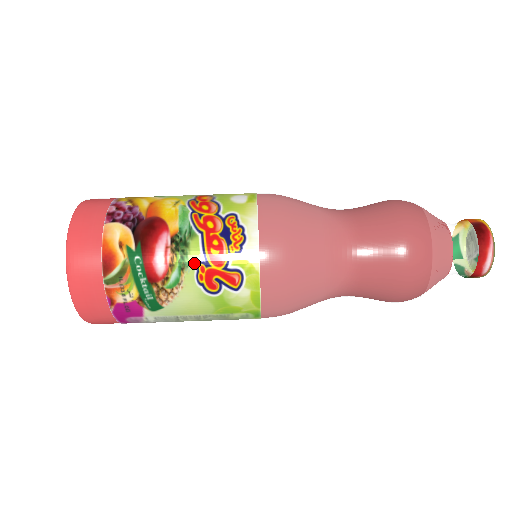
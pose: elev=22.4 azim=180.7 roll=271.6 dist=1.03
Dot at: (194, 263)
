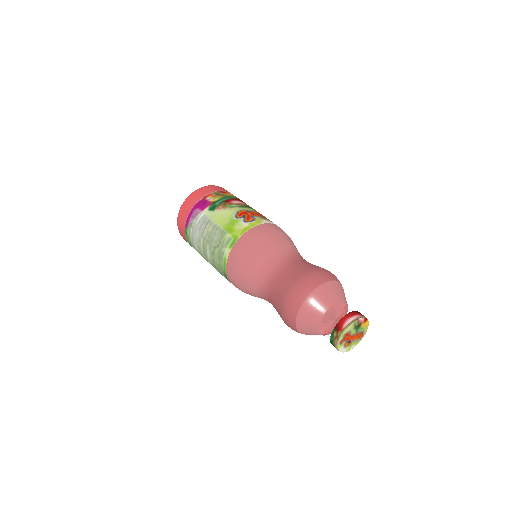
Dot at: (245, 209)
